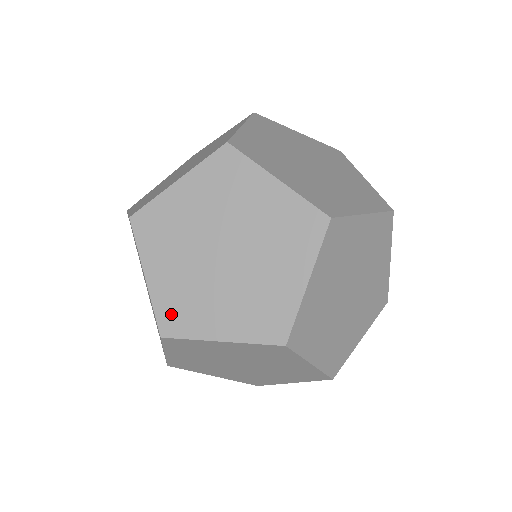
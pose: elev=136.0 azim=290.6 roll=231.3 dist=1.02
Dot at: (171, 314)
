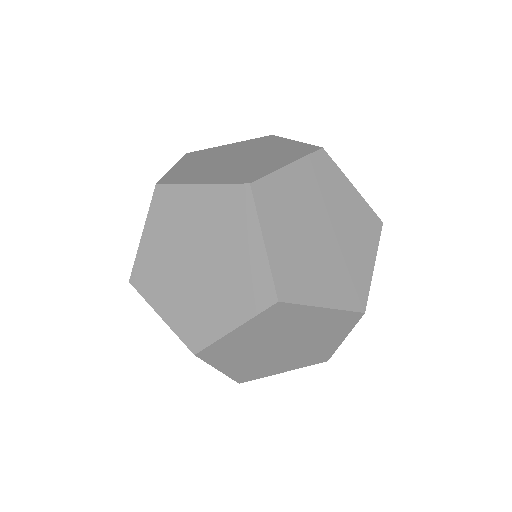
Dot at: (241, 178)
